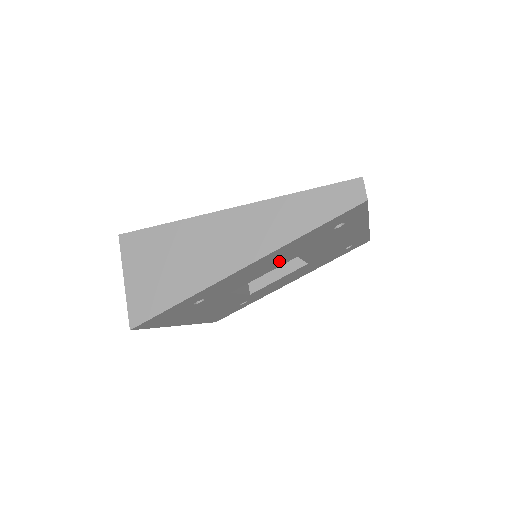
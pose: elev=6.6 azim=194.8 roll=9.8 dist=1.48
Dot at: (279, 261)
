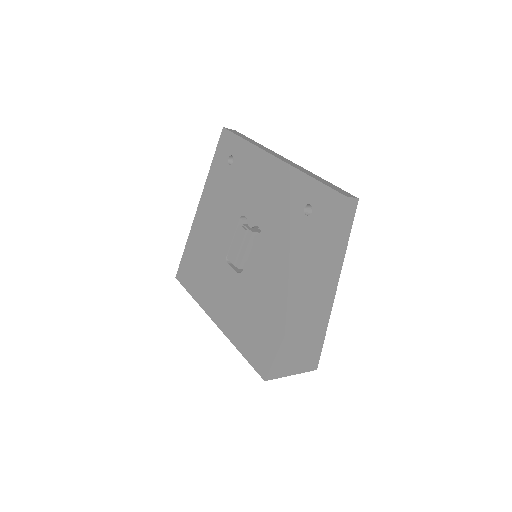
Dot at: occluded
